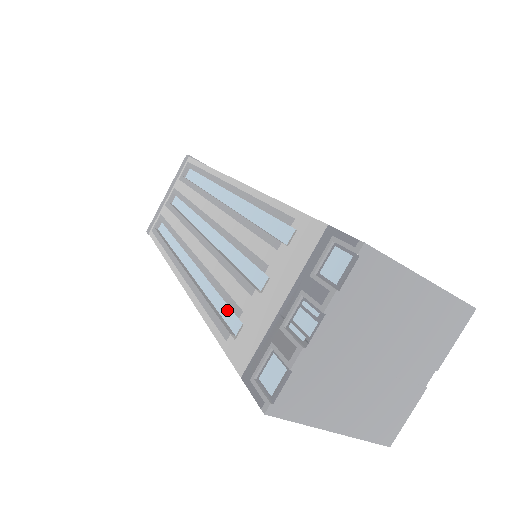
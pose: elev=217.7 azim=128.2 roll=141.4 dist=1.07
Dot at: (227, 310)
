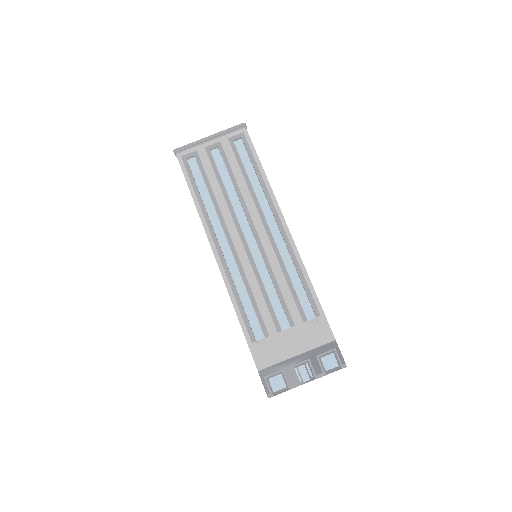
Dot at: (254, 320)
